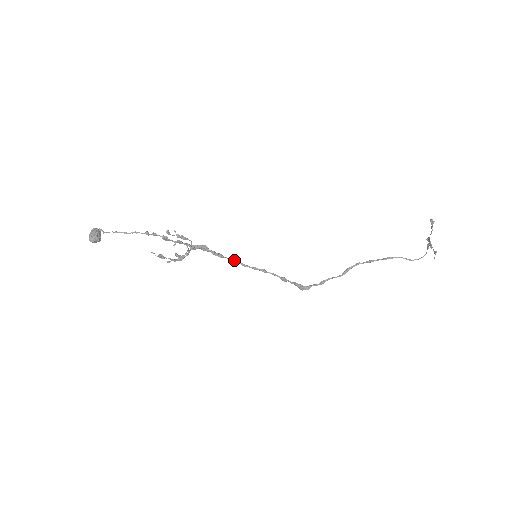
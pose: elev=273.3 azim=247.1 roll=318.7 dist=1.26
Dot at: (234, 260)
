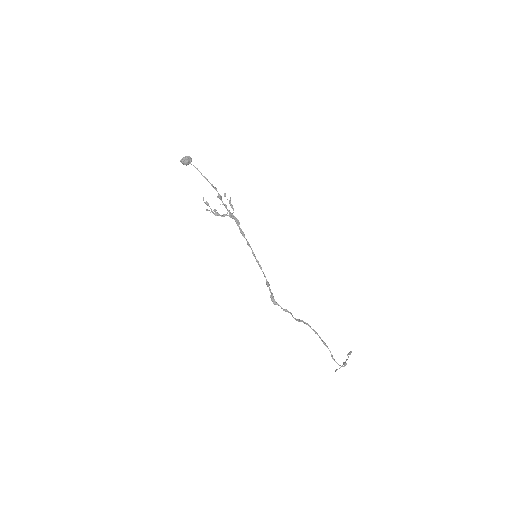
Dot at: occluded
